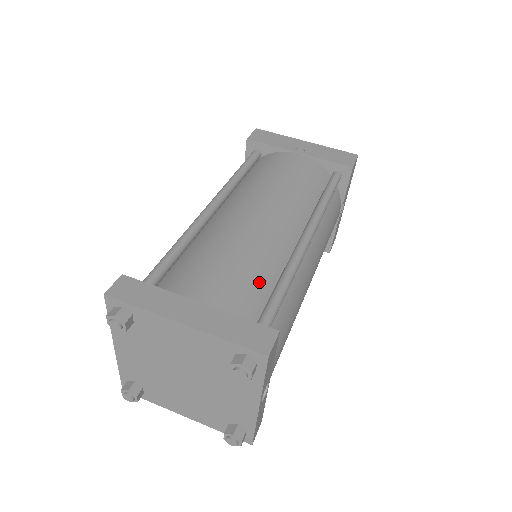
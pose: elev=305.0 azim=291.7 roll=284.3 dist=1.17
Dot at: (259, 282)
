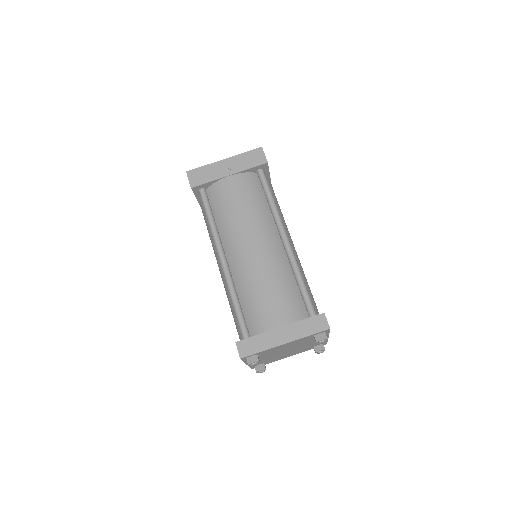
Dot at: (290, 290)
